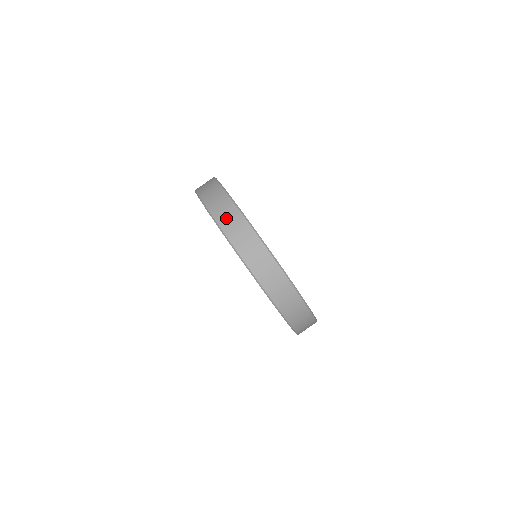
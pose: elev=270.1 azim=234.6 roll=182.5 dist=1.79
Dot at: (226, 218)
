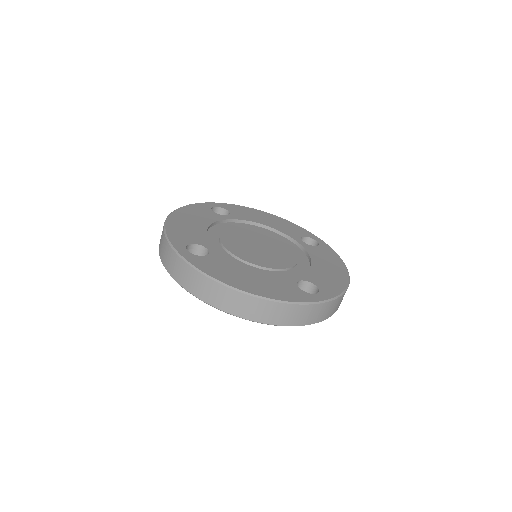
Dot at: (280, 317)
